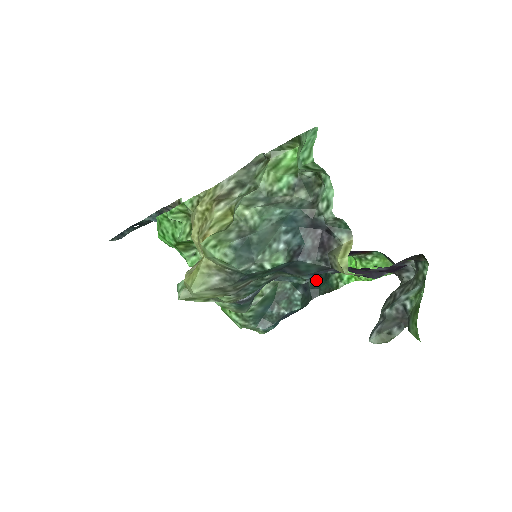
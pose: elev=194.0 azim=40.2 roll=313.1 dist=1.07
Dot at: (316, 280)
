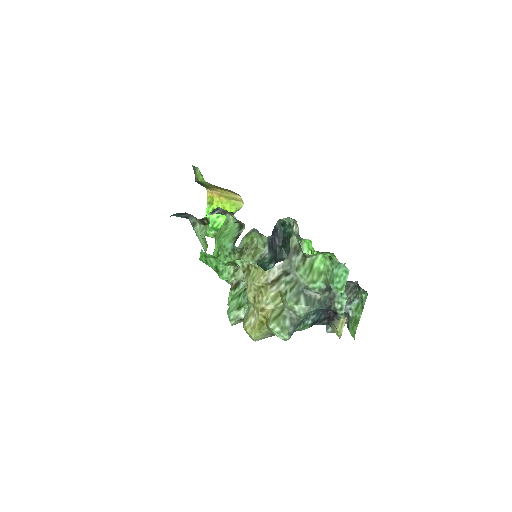
Dot at: (281, 250)
